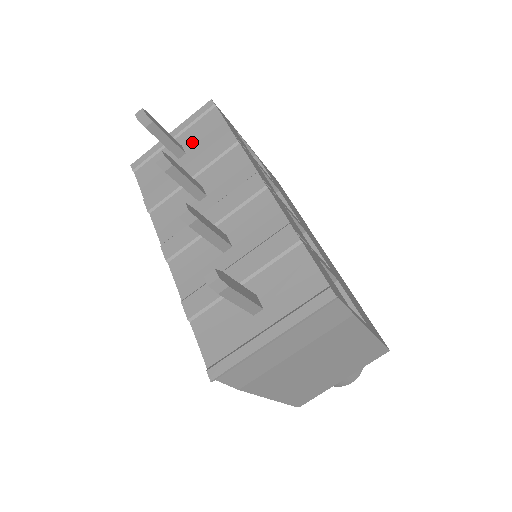
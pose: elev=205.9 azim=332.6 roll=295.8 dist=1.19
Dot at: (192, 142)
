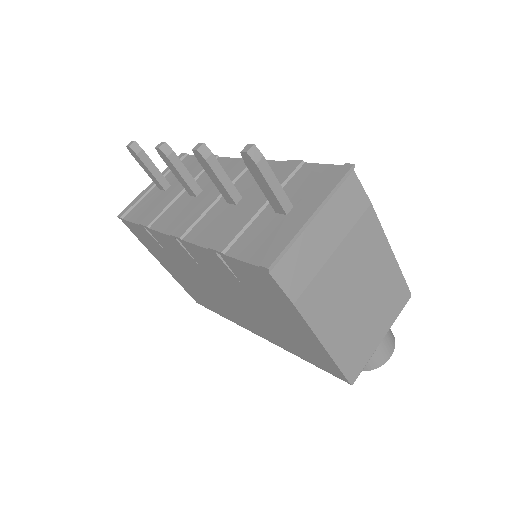
Dot at: (174, 178)
